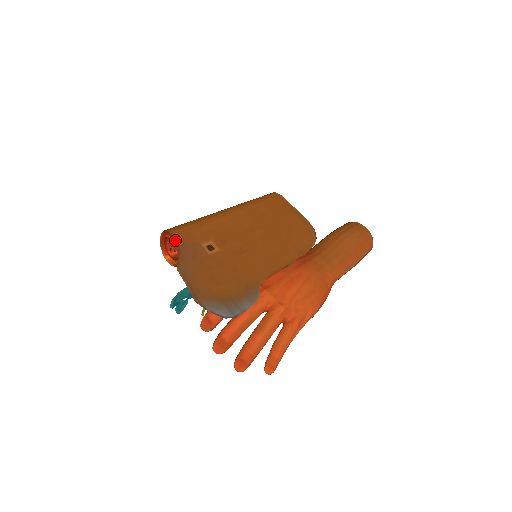
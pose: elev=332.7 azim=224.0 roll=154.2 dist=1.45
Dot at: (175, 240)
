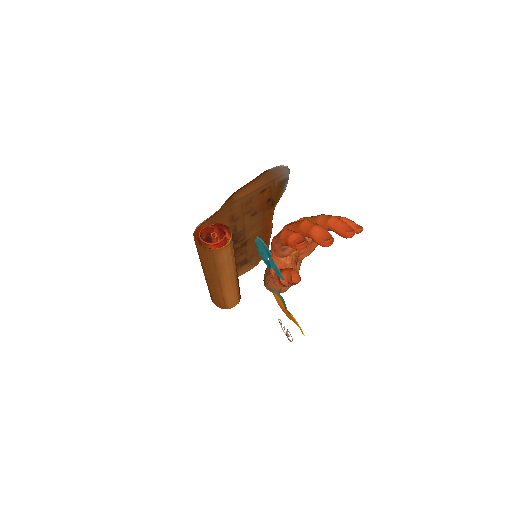
Dot at: (207, 219)
